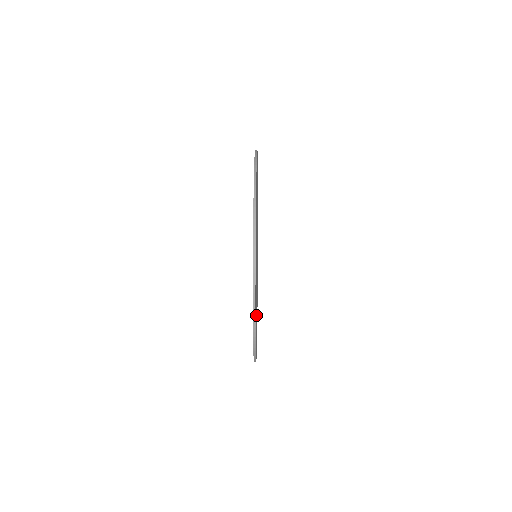
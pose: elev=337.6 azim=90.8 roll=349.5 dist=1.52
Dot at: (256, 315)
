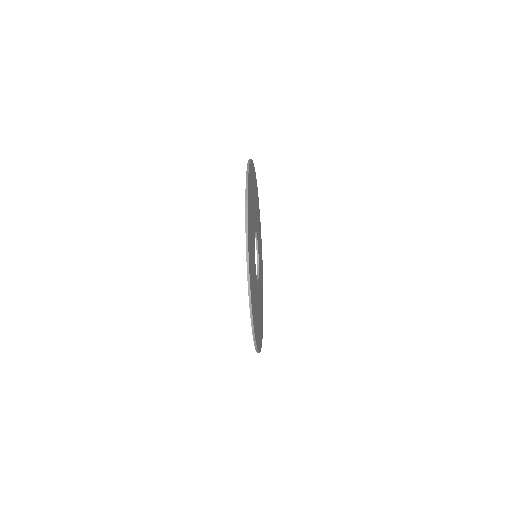
Dot at: (256, 301)
